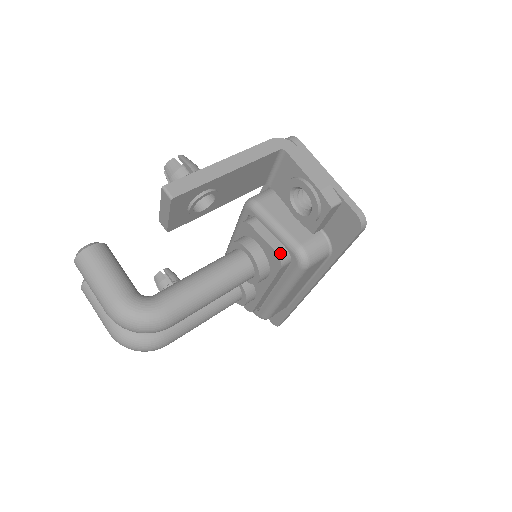
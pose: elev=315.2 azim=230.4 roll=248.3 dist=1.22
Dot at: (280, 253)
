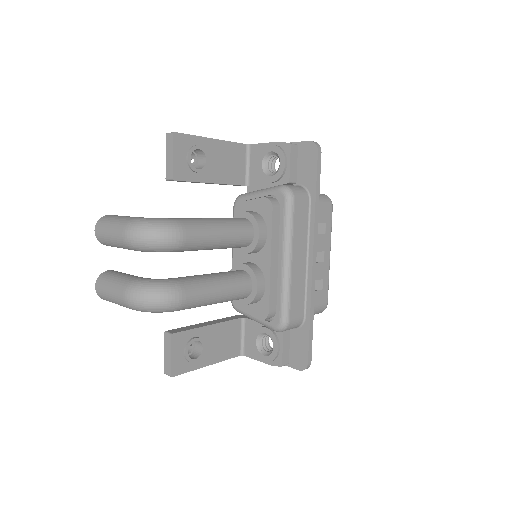
Dot at: (268, 197)
